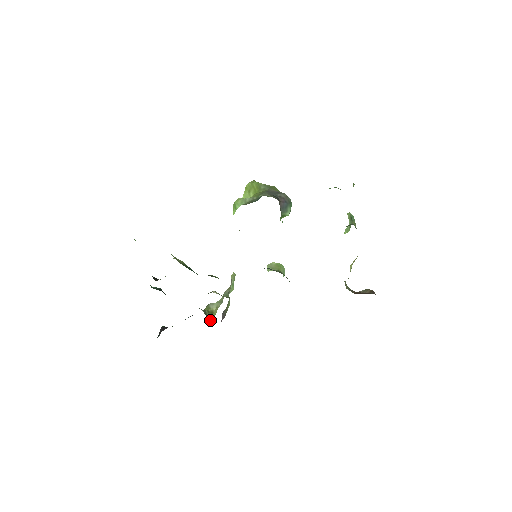
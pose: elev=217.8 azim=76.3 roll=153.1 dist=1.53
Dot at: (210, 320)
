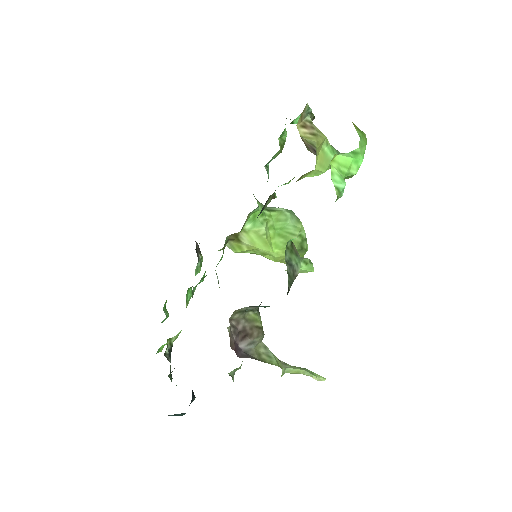
Dot at: occluded
